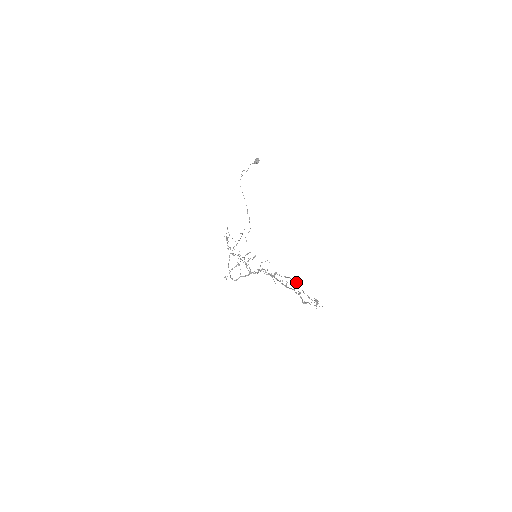
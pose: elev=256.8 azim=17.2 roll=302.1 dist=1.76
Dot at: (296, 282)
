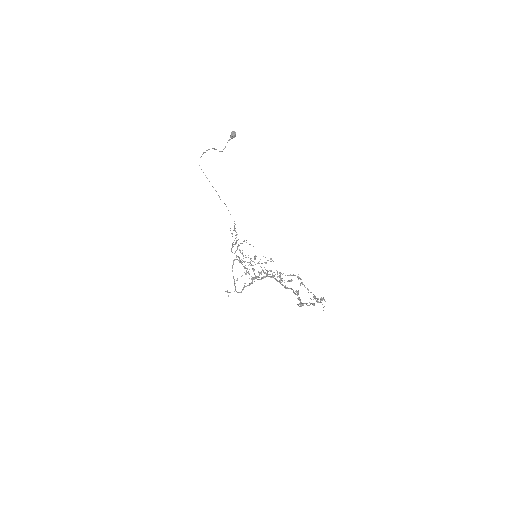
Dot at: occluded
